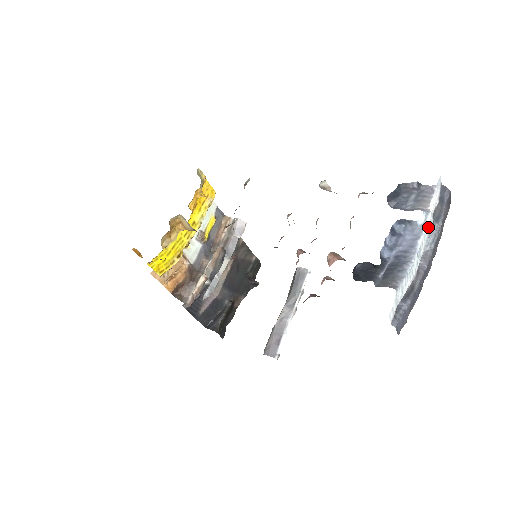
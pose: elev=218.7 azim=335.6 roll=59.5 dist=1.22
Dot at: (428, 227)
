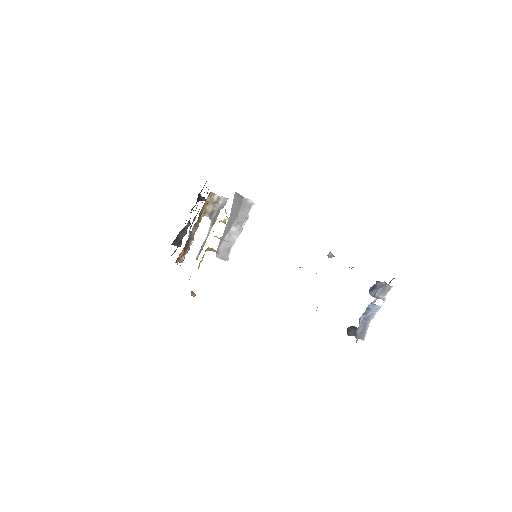
Dot at: occluded
